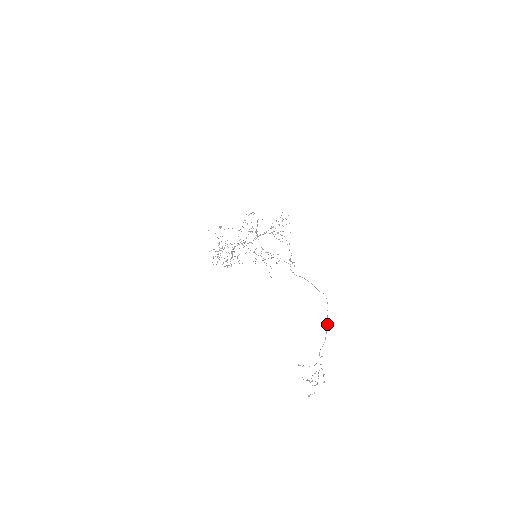
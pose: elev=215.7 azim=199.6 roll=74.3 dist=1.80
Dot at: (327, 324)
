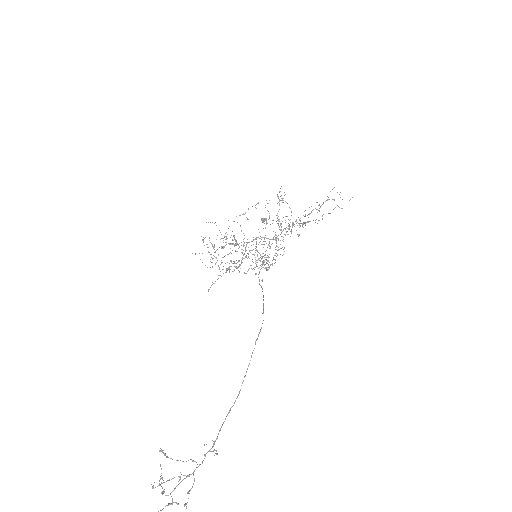
Dot at: occluded
